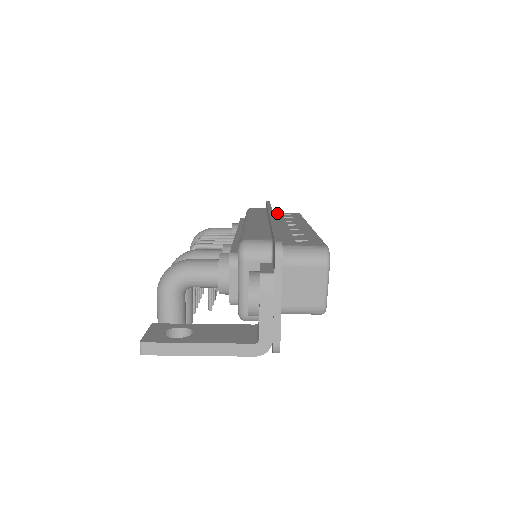
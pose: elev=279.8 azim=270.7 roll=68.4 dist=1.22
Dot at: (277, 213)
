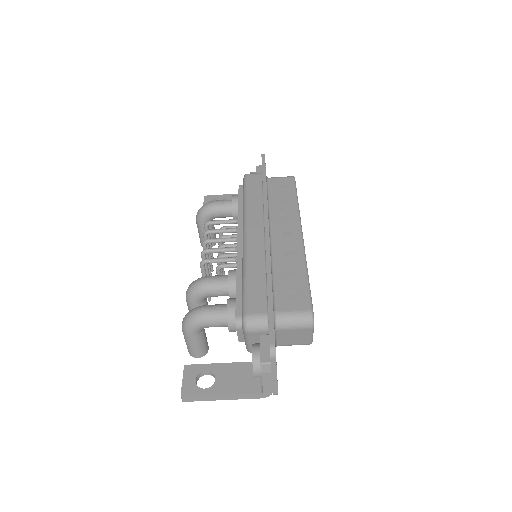
Dot at: (272, 182)
